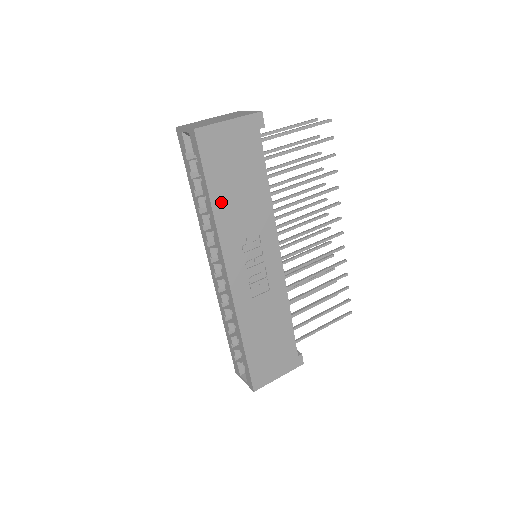
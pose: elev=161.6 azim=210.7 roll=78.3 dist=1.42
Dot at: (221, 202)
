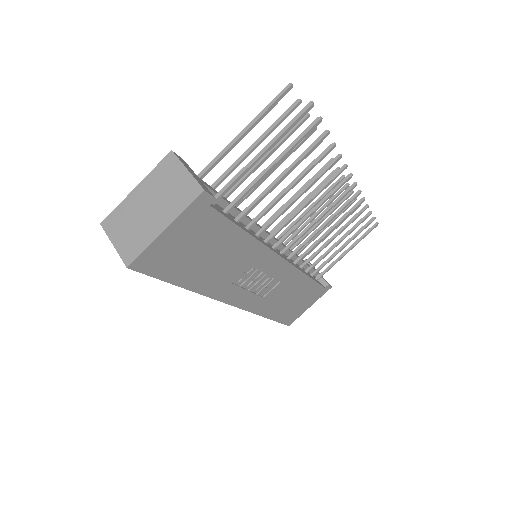
Dot at: (197, 280)
